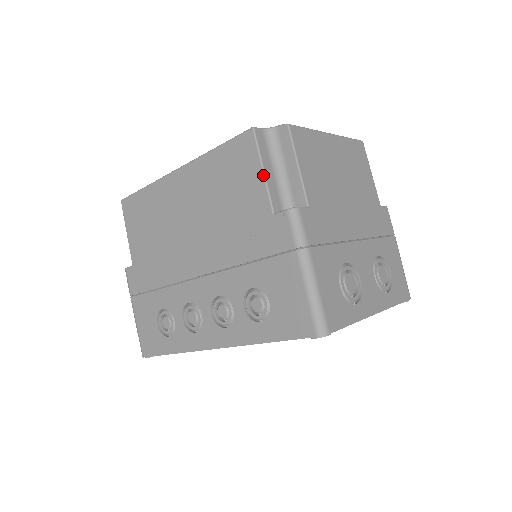
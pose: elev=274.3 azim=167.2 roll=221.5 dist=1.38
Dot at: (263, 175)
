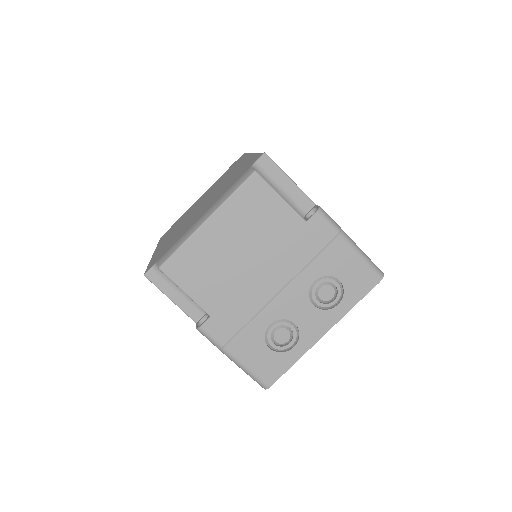
Dot at: (173, 302)
